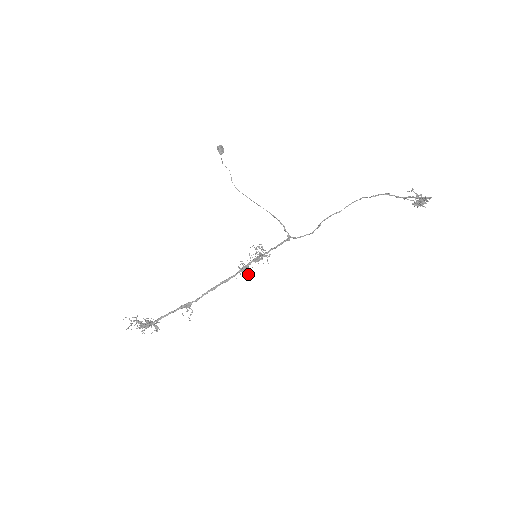
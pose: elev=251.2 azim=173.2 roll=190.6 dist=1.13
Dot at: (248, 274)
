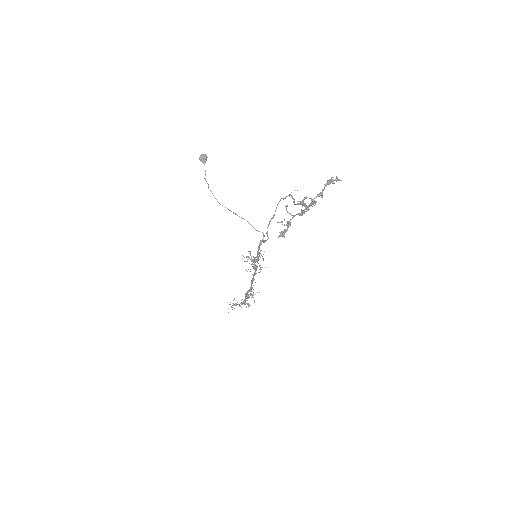
Dot at: (258, 272)
